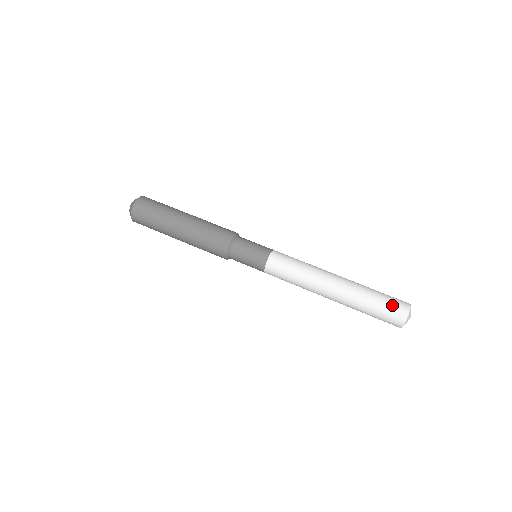
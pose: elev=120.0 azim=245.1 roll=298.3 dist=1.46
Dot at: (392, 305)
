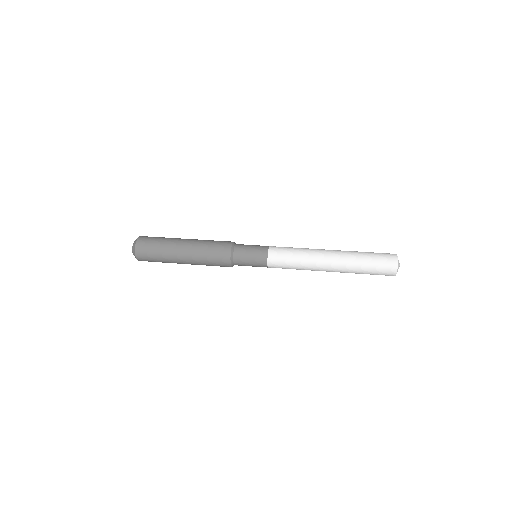
Dot at: (382, 260)
